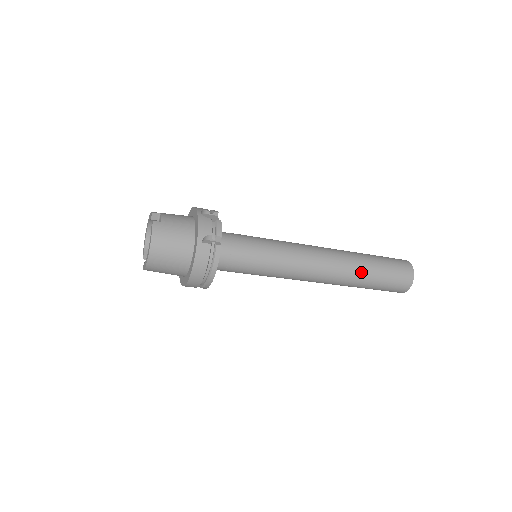
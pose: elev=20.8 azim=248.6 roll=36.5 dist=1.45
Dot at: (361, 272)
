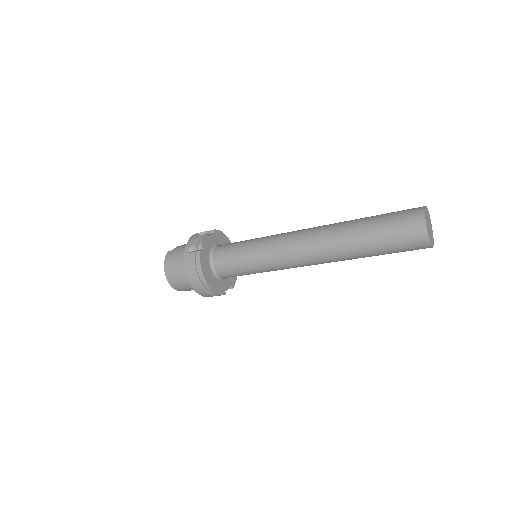
Dot at: (350, 236)
